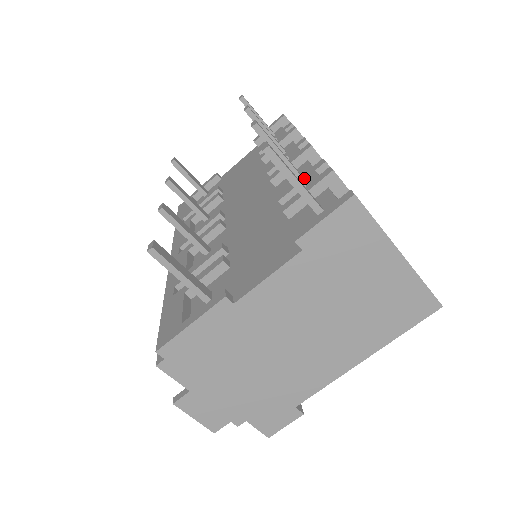
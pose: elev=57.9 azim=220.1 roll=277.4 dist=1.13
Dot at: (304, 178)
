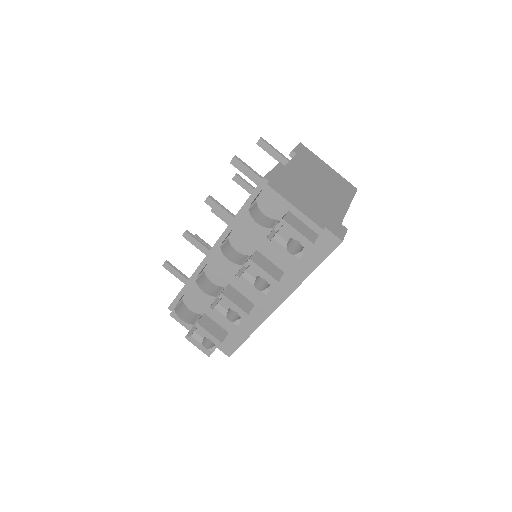
Dot at: occluded
